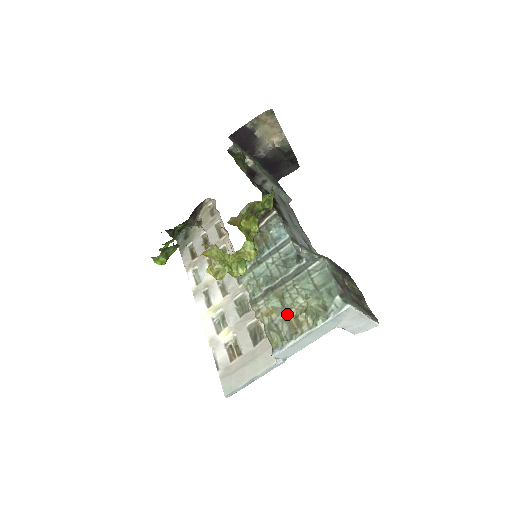
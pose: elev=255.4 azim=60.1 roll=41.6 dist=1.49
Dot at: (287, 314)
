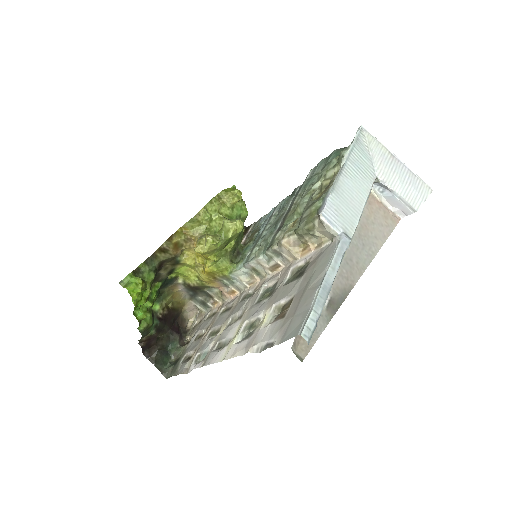
Dot at: occluded
